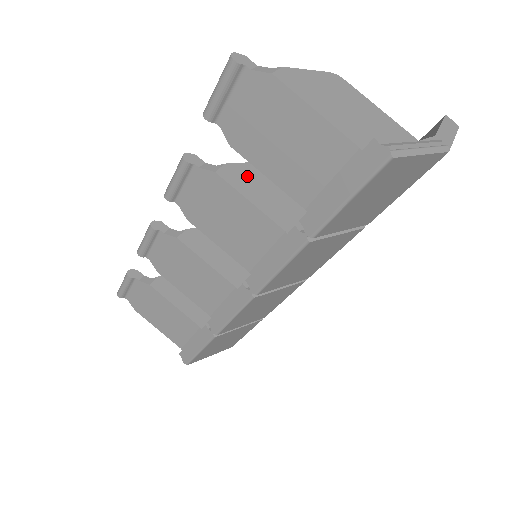
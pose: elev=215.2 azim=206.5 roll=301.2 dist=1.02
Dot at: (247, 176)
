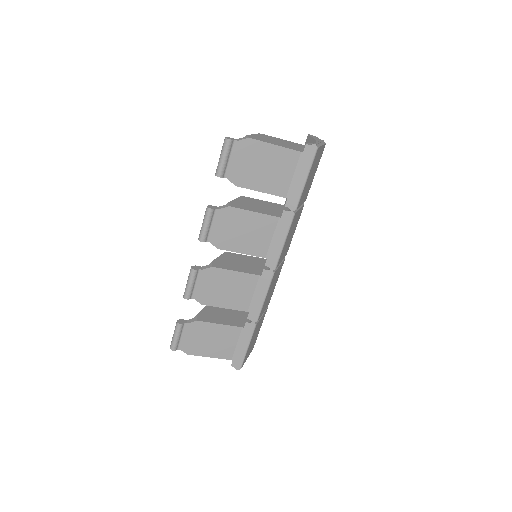
Dot at: (241, 204)
